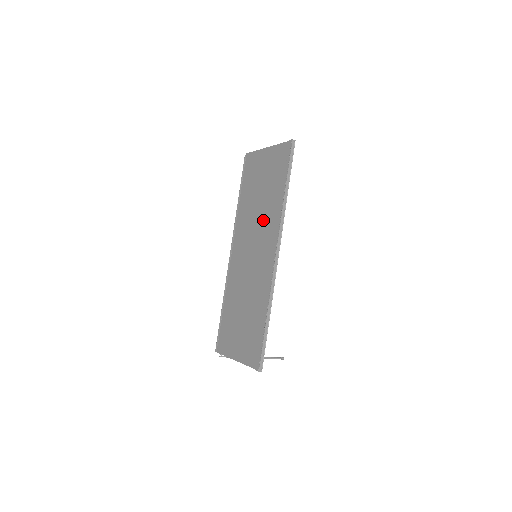
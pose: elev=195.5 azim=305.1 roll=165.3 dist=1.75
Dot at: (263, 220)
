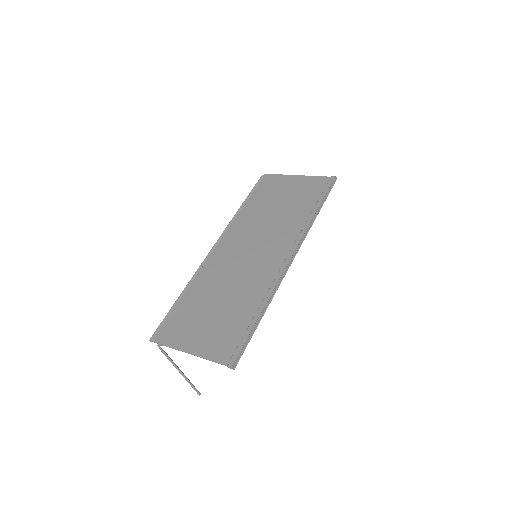
Dot at: (278, 227)
